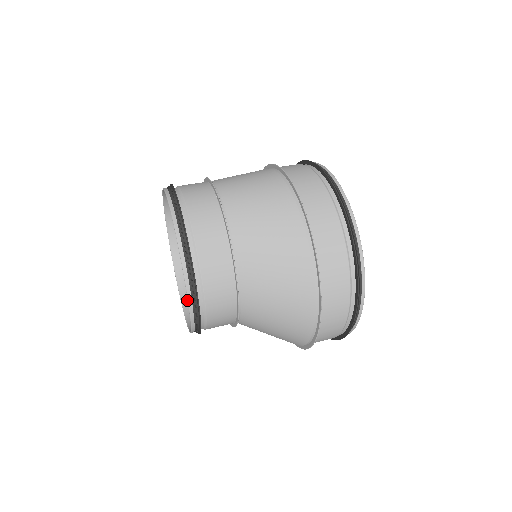
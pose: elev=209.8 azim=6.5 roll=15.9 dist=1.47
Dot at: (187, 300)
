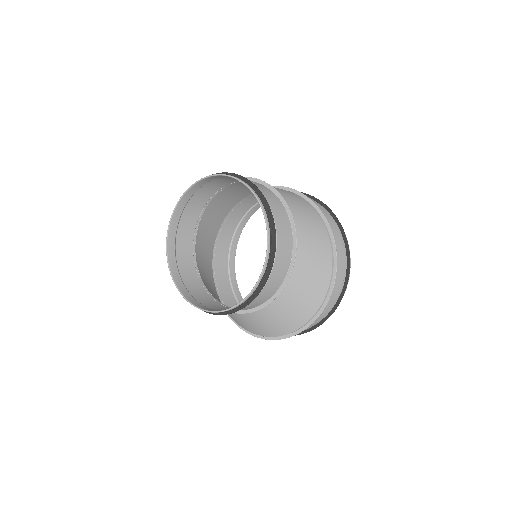
Dot at: (172, 238)
